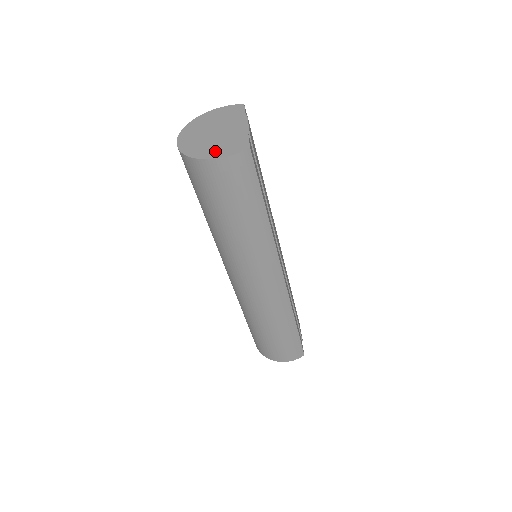
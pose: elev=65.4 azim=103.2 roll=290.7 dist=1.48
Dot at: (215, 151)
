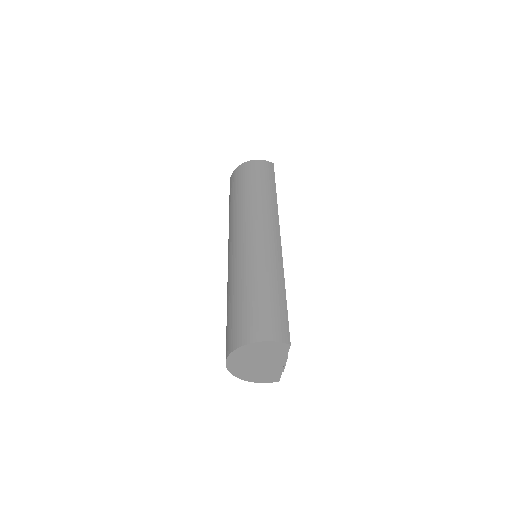
Dot at: (255, 378)
